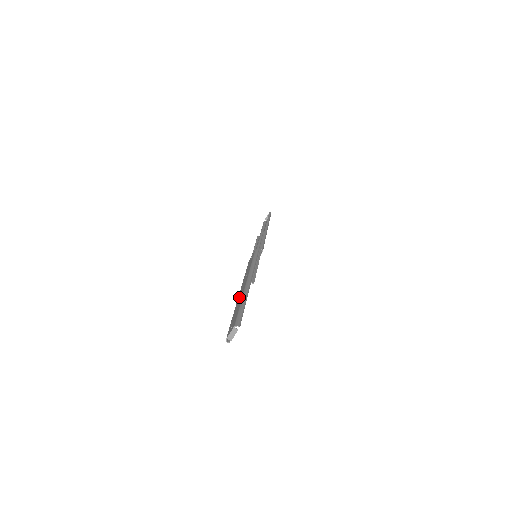
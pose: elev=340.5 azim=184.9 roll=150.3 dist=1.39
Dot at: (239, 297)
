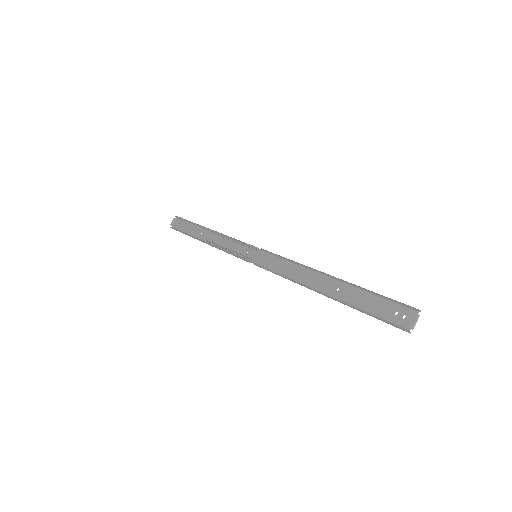
Dot at: (338, 292)
